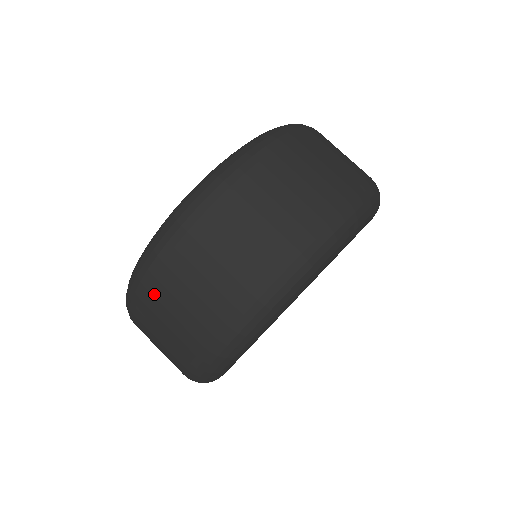
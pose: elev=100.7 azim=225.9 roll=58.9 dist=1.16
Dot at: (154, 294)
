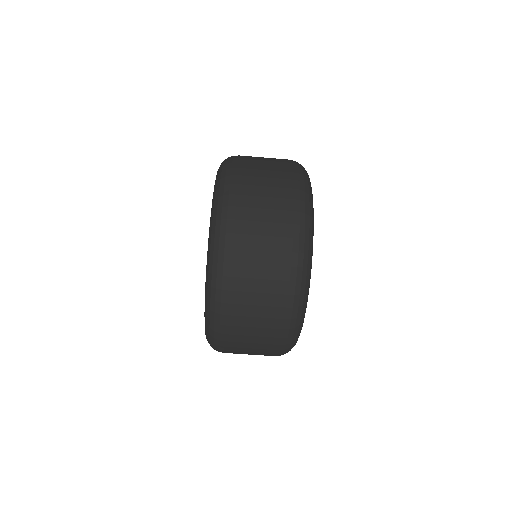
Dot at: occluded
